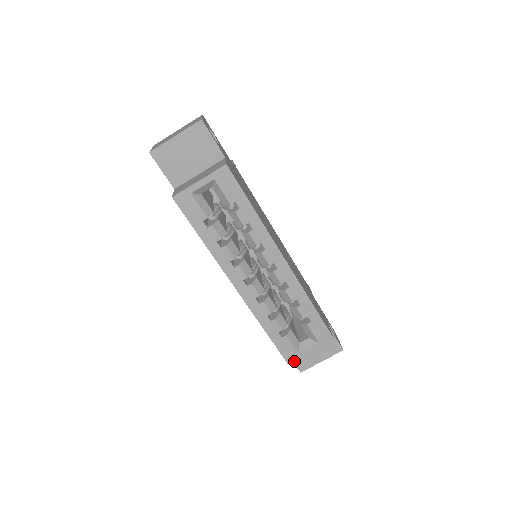
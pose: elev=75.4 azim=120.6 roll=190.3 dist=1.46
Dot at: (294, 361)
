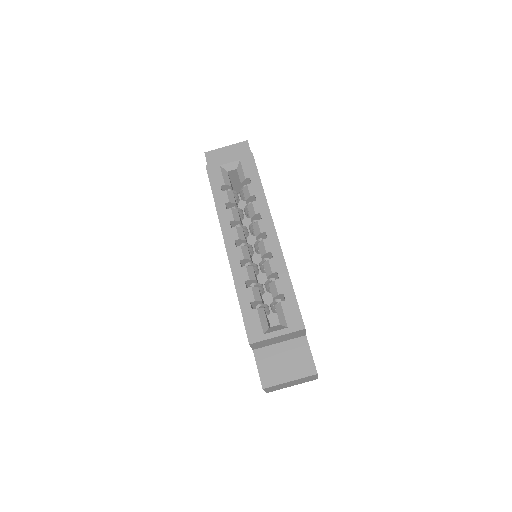
Dot at: (259, 370)
